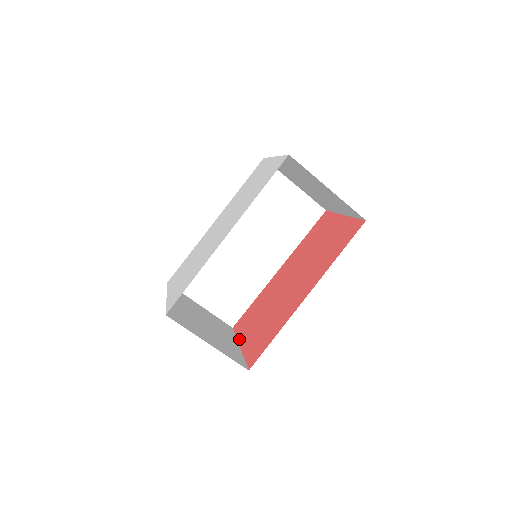
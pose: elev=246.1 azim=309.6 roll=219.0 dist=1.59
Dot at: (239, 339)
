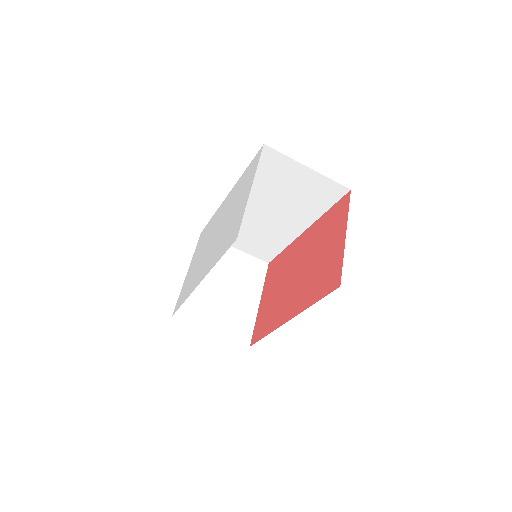
Dot at: (263, 291)
